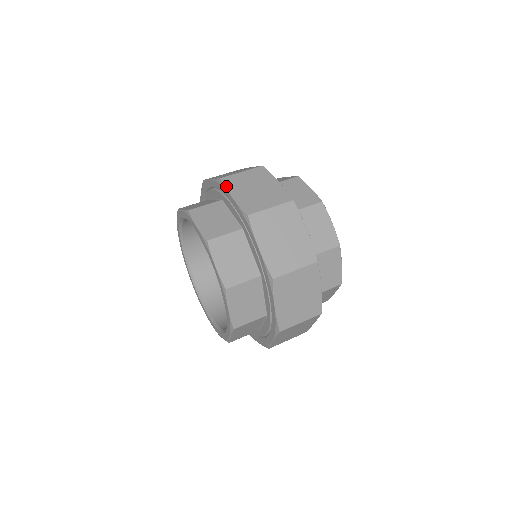
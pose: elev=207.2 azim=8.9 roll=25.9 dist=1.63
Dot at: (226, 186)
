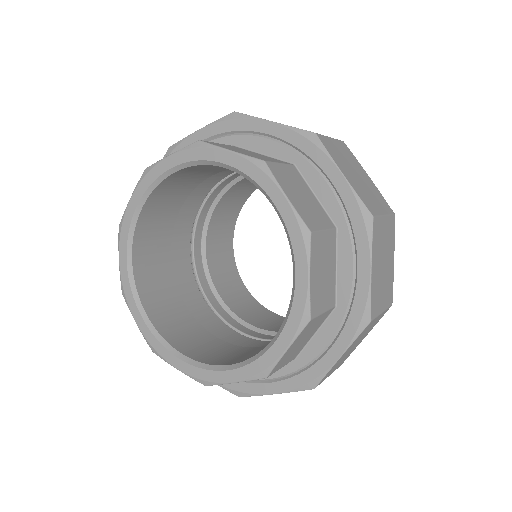
Dot at: occluded
